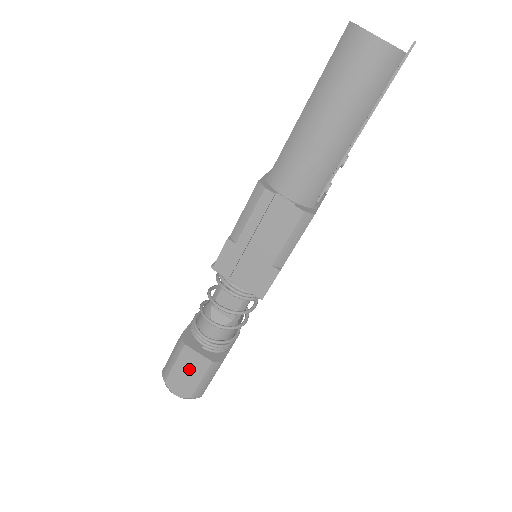
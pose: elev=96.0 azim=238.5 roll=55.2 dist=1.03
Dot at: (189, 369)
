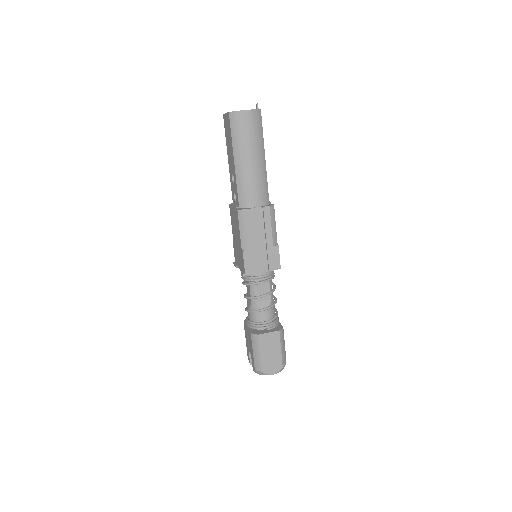
Dot at: (270, 348)
